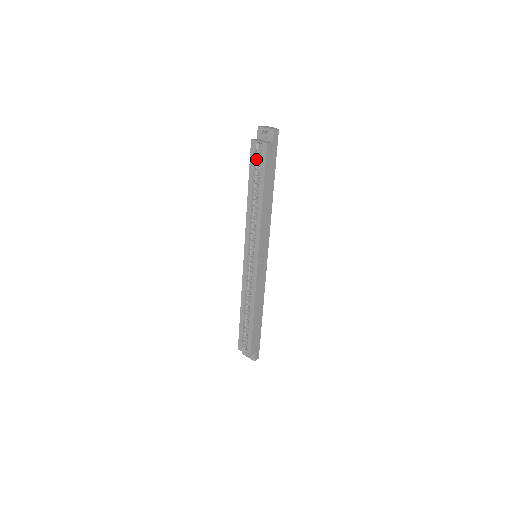
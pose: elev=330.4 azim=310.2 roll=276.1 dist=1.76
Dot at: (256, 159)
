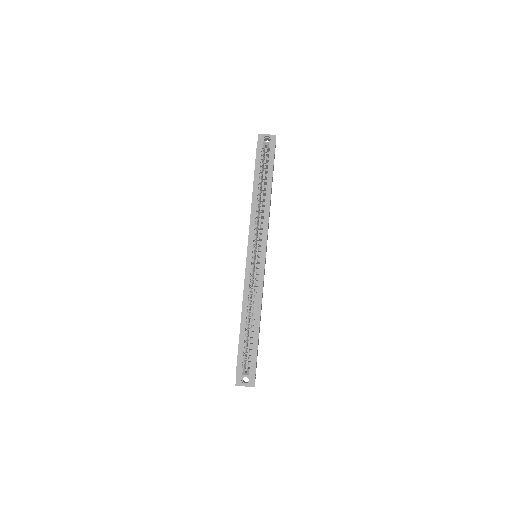
Dot at: (262, 157)
